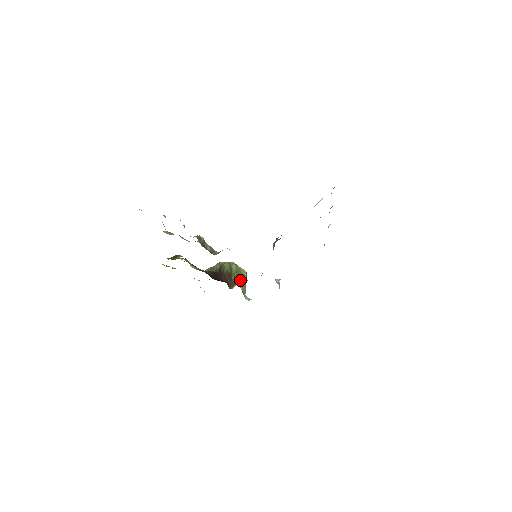
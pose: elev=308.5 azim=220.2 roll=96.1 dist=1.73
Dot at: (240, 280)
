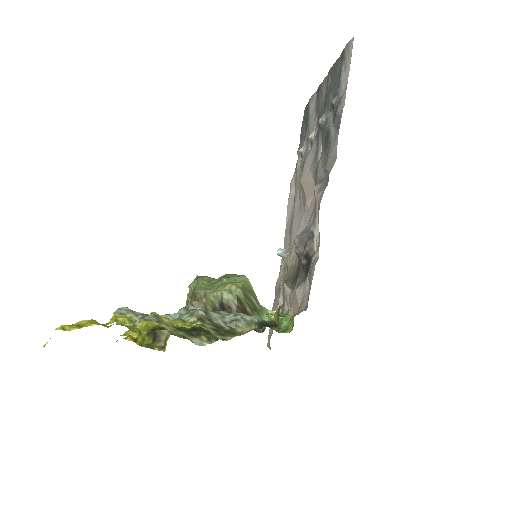
Dot at: occluded
